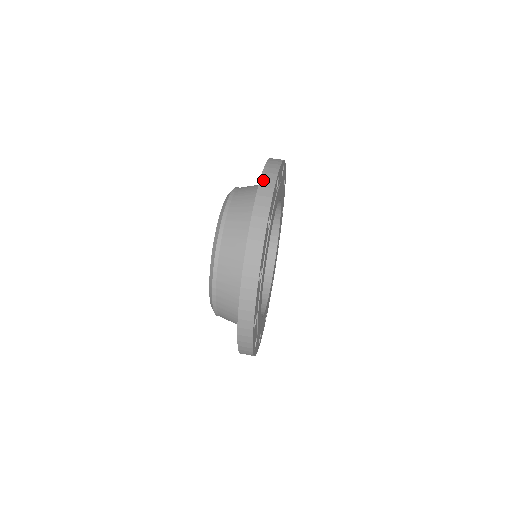
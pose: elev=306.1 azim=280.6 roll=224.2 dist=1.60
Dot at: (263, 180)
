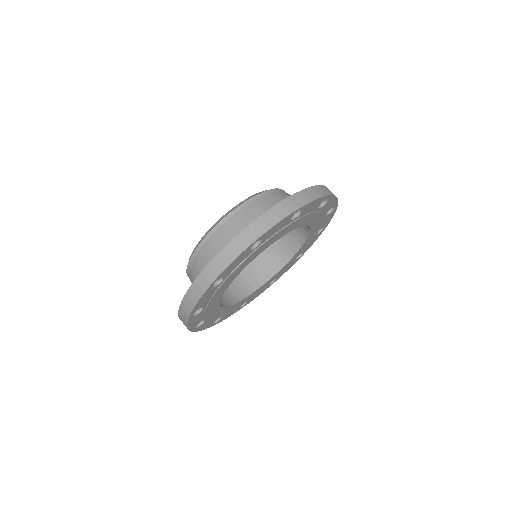
Dot at: (280, 206)
